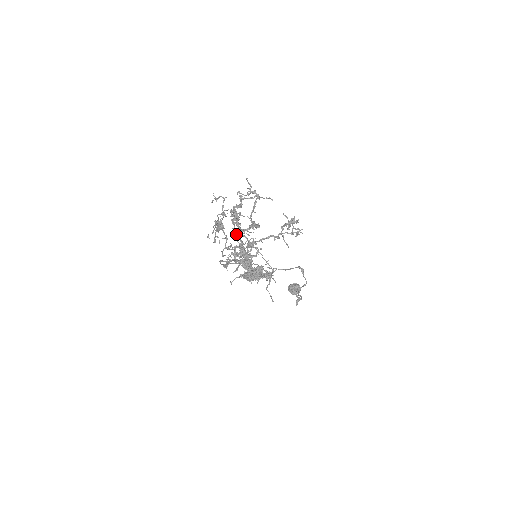
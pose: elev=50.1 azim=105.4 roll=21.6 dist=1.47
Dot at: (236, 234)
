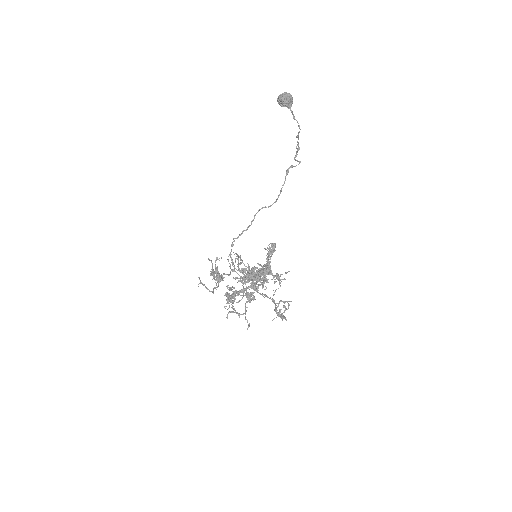
Dot at: (235, 278)
